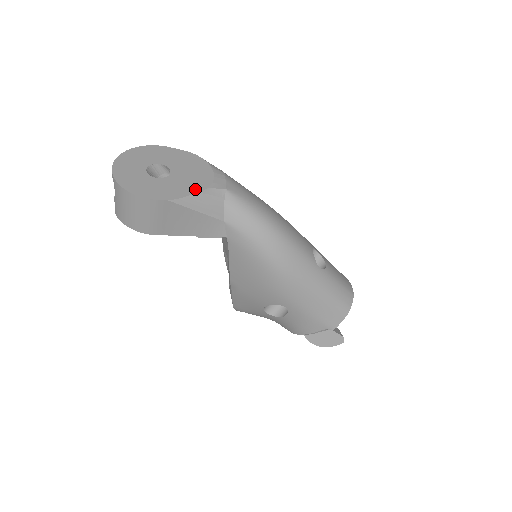
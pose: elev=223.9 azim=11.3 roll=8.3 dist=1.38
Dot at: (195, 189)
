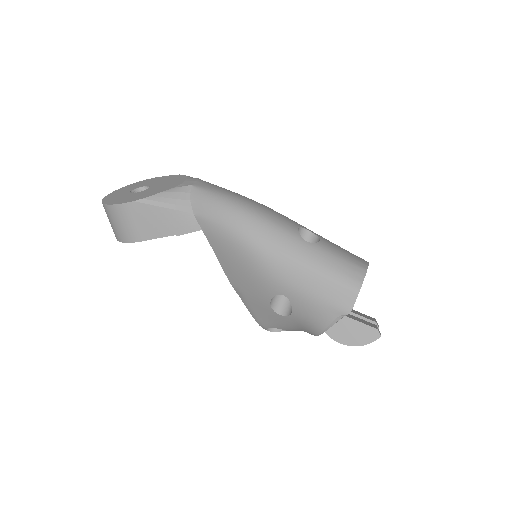
Dot at: (162, 190)
